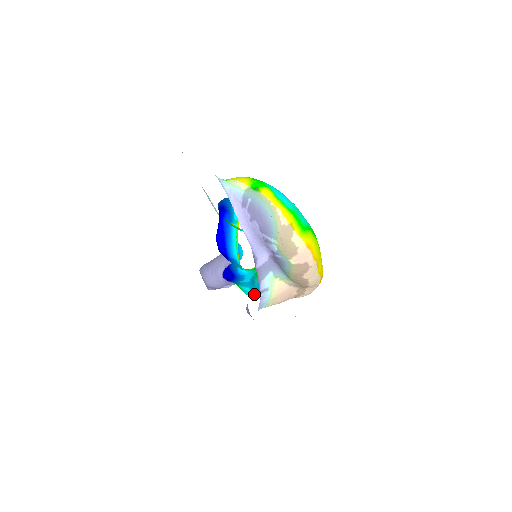
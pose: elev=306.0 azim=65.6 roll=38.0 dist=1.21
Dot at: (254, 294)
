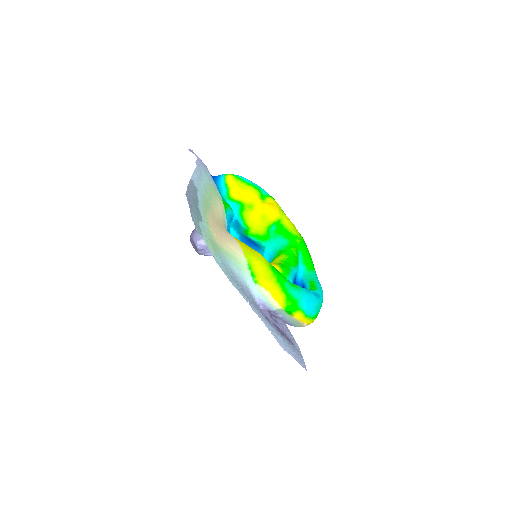
Dot at: (239, 238)
